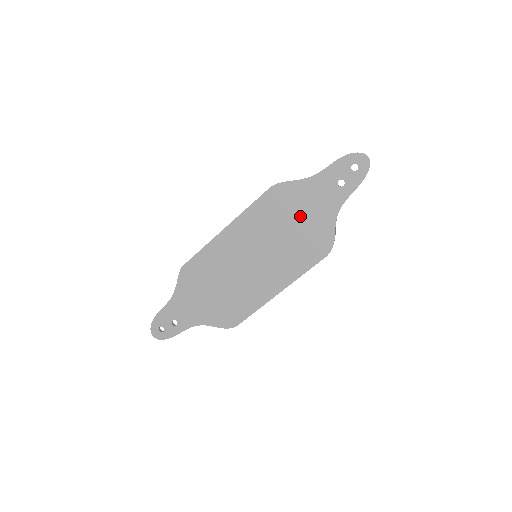
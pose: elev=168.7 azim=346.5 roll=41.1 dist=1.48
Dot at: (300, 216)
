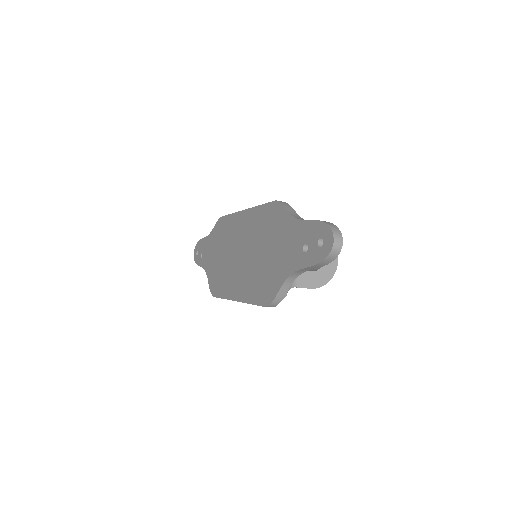
Dot at: (273, 249)
